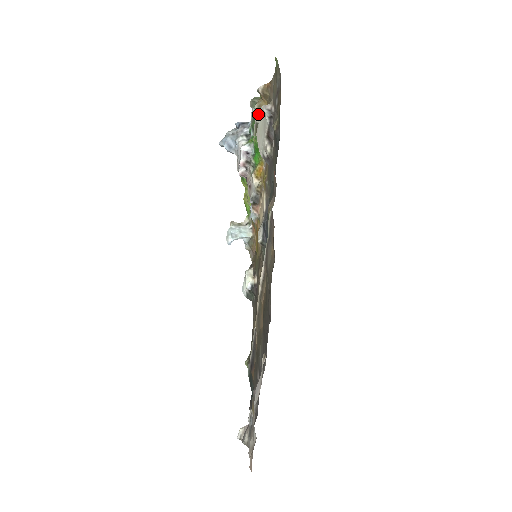
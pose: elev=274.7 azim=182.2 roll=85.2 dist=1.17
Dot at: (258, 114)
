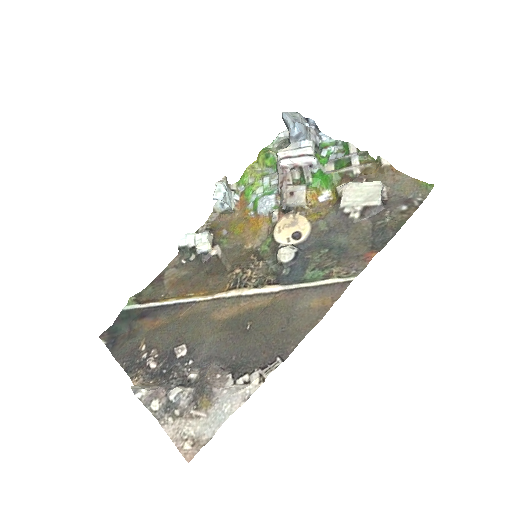
Dot at: (362, 170)
